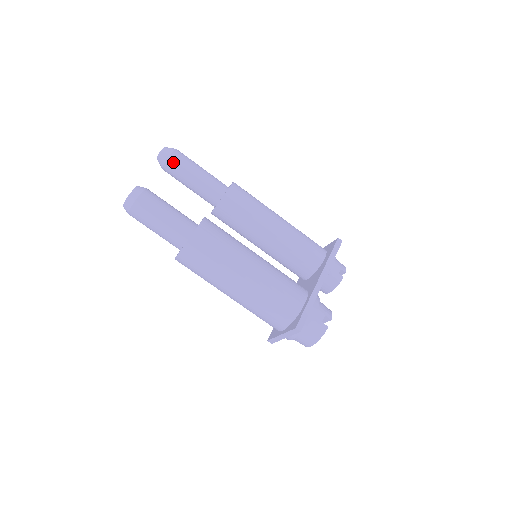
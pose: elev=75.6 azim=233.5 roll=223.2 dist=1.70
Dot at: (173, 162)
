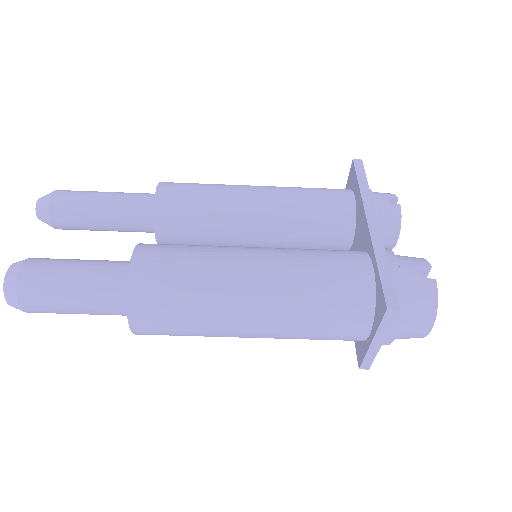
Dot at: (59, 206)
